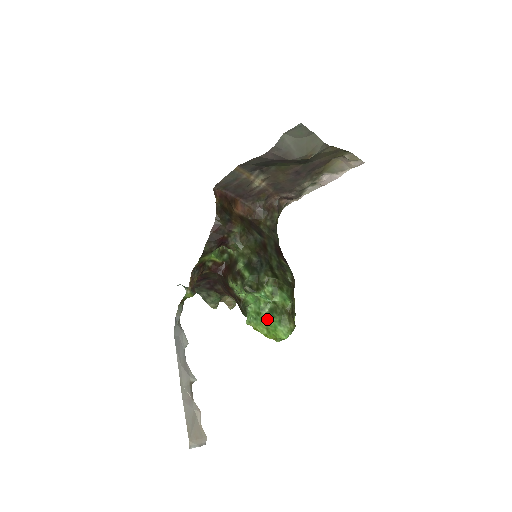
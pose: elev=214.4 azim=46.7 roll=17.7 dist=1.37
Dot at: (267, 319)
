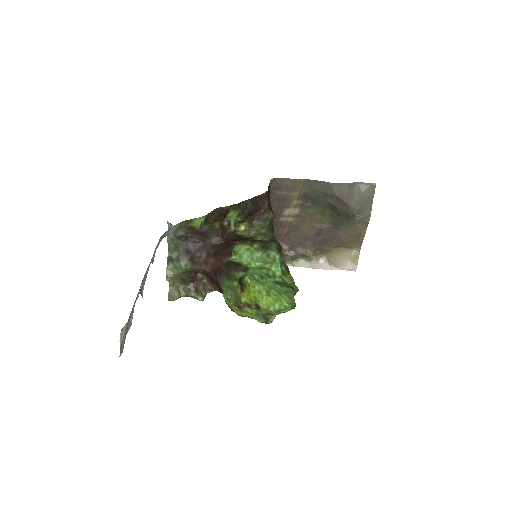
Dot at: (272, 284)
